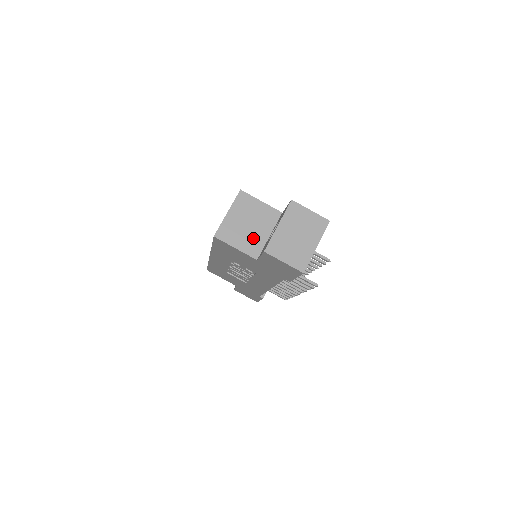
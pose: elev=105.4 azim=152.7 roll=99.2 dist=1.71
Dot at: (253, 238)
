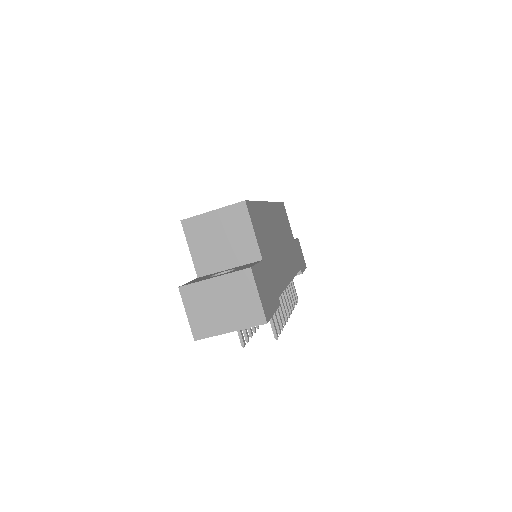
Dot at: (213, 256)
